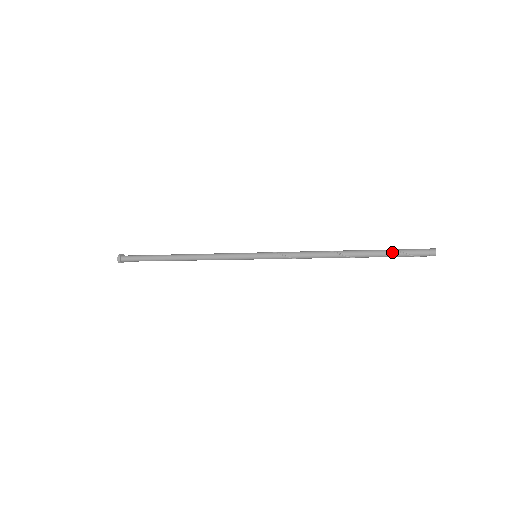
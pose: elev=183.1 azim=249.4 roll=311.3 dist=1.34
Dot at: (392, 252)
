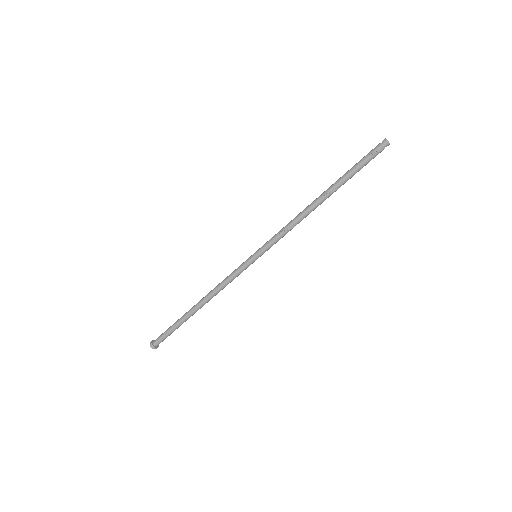
Dot at: (354, 165)
